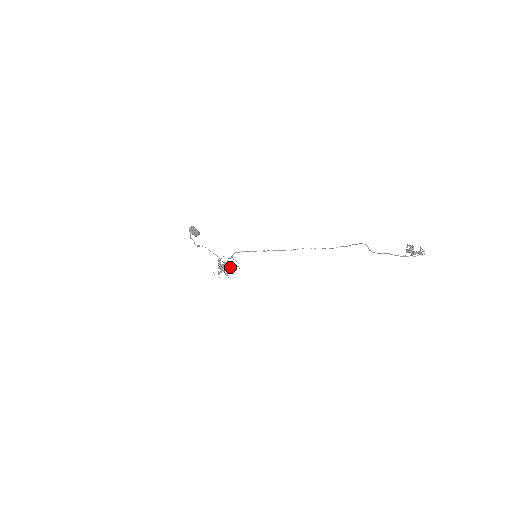
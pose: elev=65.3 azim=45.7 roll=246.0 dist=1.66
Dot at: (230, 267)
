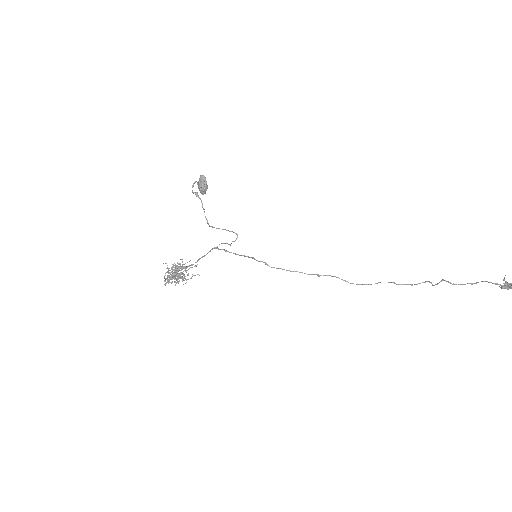
Dot at: occluded
